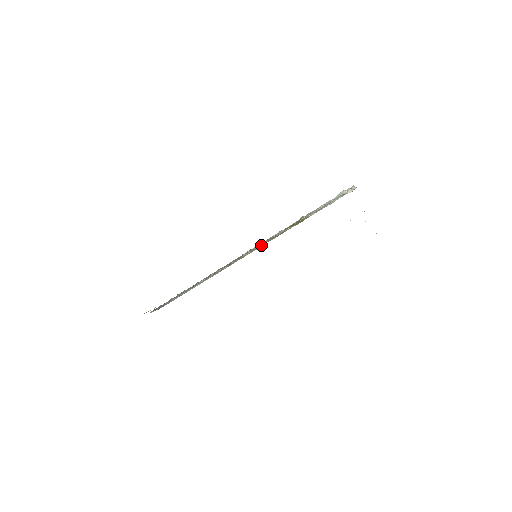
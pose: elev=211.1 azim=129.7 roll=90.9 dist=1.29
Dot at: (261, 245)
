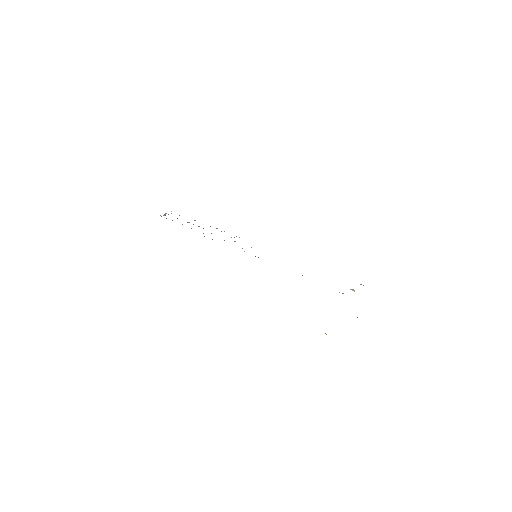
Dot at: occluded
